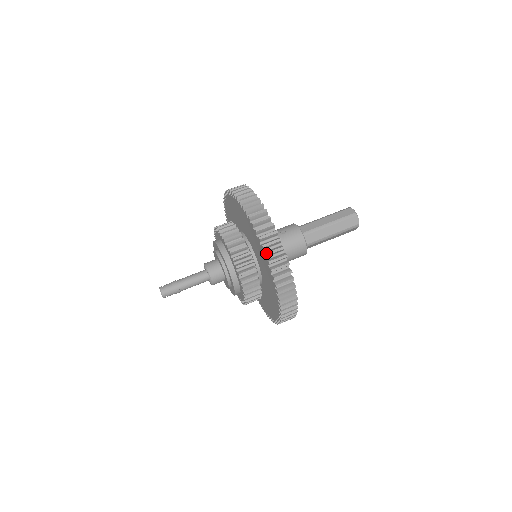
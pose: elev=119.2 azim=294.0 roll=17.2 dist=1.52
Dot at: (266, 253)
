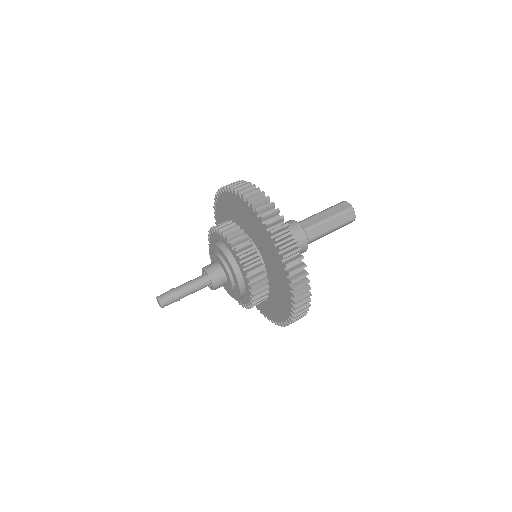
Dot at: (238, 191)
